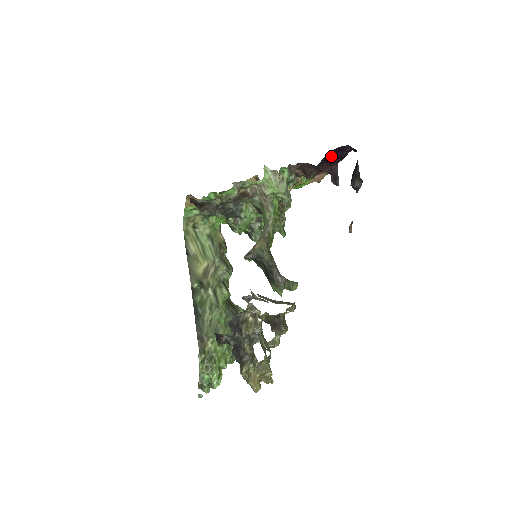
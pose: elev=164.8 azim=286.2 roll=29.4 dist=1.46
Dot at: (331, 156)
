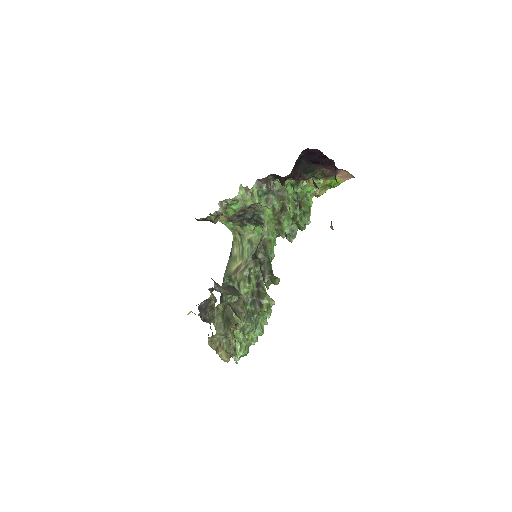
Dot at: (313, 159)
